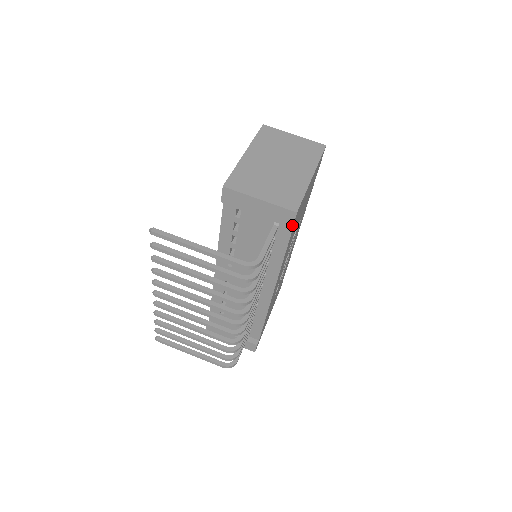
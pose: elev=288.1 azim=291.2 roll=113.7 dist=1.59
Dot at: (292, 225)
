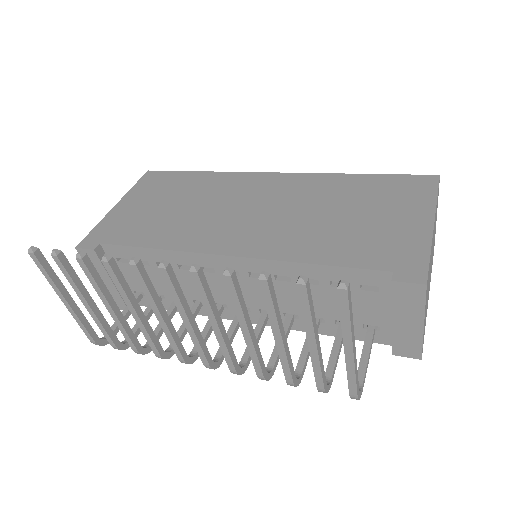
Dot at: (396, 354)
